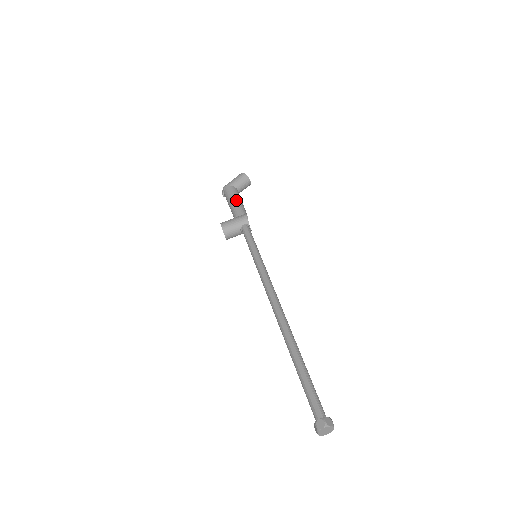
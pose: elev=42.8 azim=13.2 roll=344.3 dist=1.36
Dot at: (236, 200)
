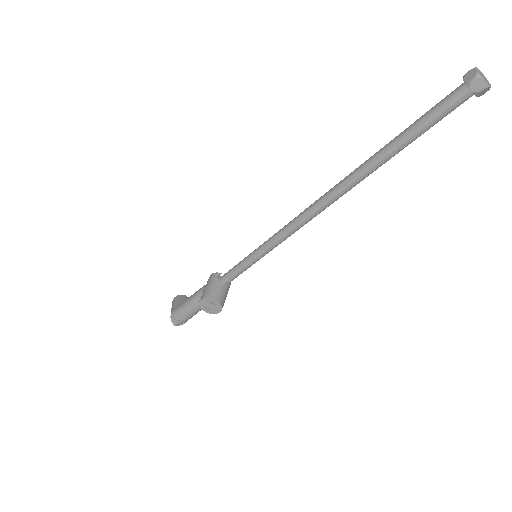
Dot at: (190, 296)
